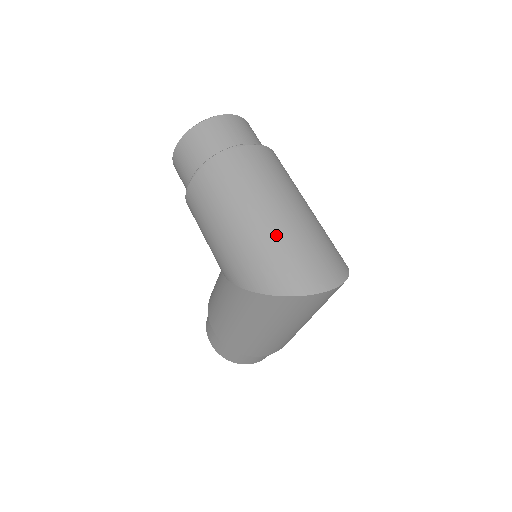
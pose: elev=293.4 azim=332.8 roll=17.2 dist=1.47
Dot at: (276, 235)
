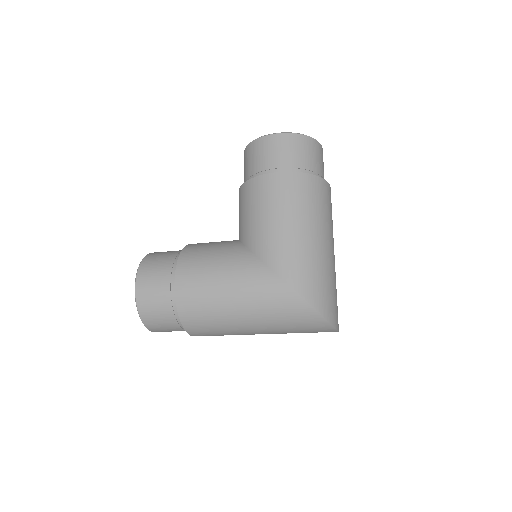
Dot at: (331, 268)
